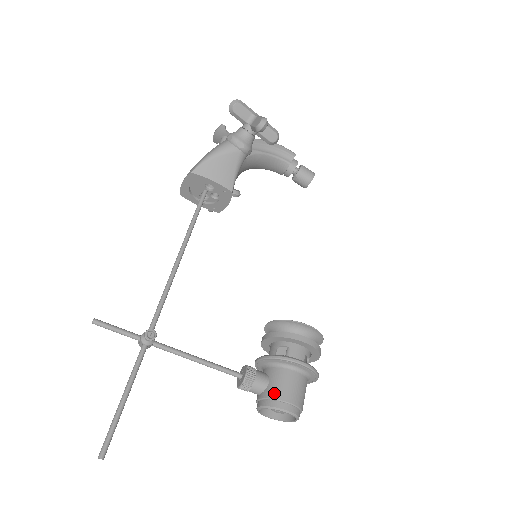
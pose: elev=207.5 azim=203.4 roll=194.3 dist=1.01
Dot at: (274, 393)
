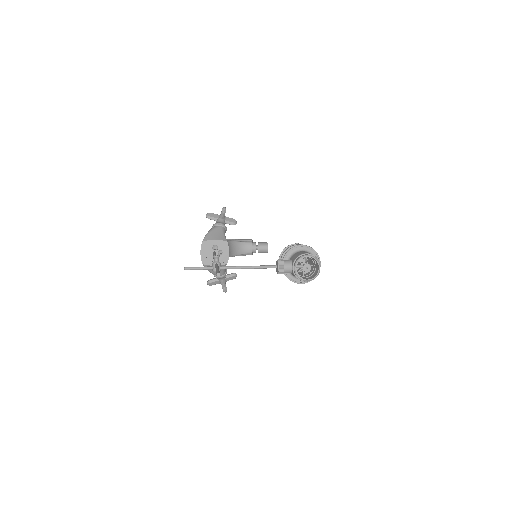
Dot at: (296, 256)
